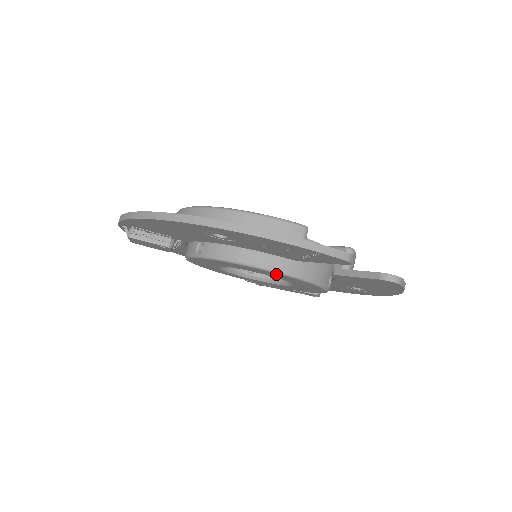
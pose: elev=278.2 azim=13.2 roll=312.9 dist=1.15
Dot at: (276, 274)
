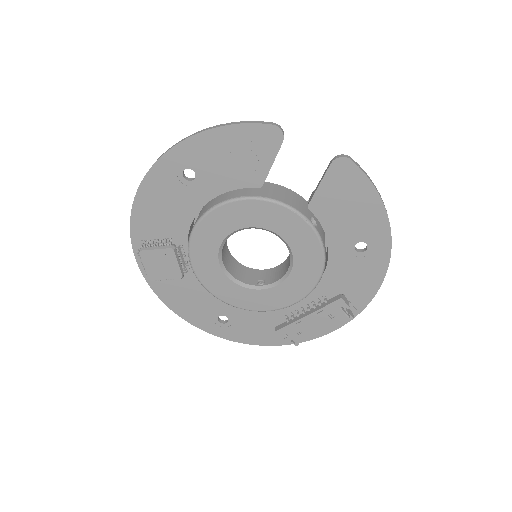
Dot at: (250, 206)
